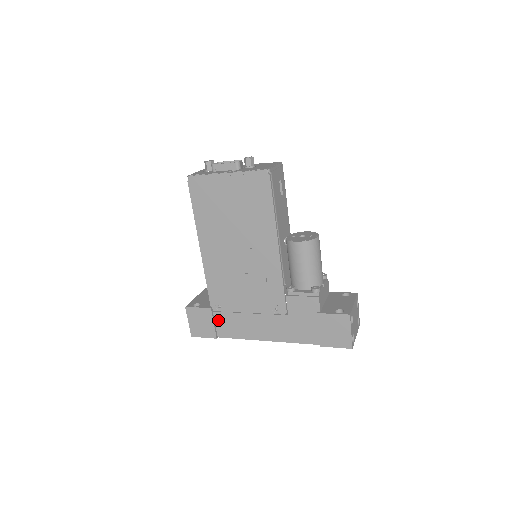
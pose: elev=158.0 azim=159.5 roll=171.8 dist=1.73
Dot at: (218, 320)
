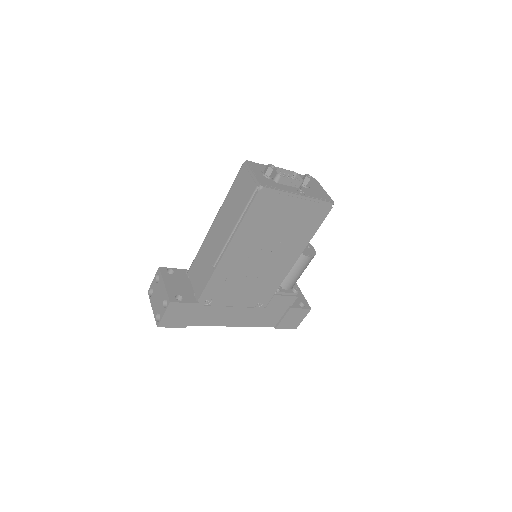
Dot at: (197, 312)
